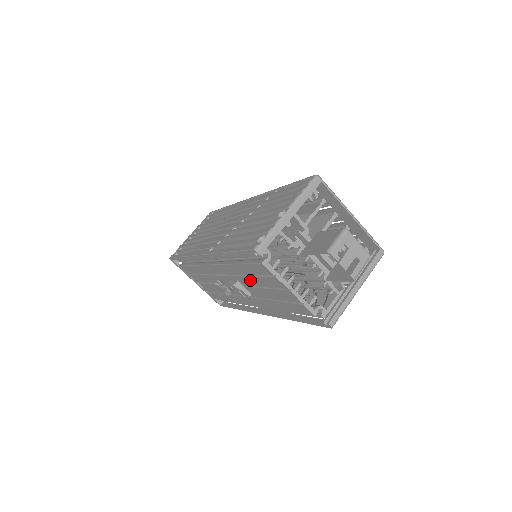
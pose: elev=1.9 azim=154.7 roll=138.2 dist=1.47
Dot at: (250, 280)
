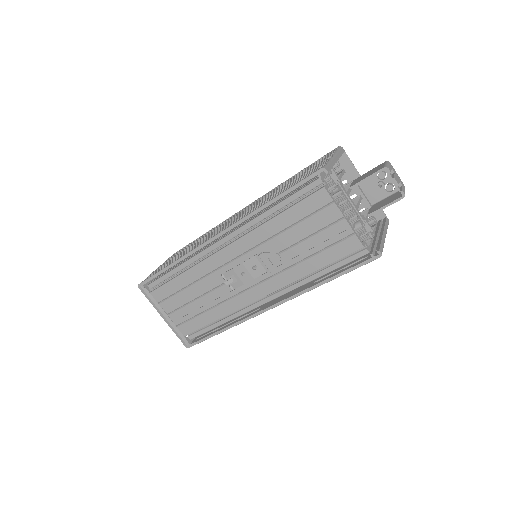
Dot at: (284, 239)
